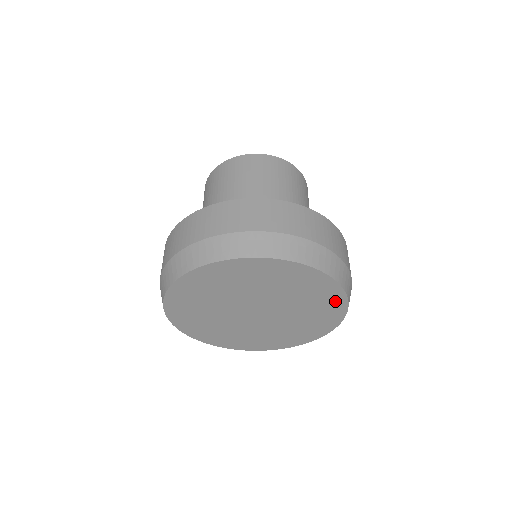
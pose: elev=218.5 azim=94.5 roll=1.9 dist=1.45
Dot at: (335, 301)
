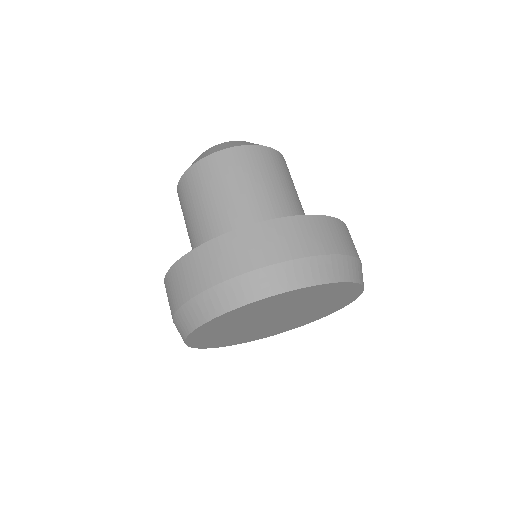
Dot at: (349, 298)
